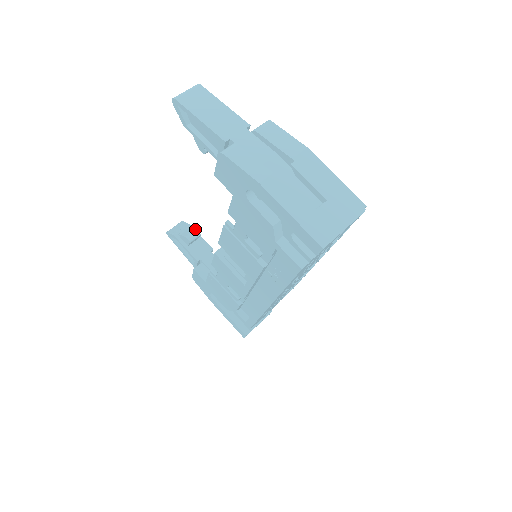
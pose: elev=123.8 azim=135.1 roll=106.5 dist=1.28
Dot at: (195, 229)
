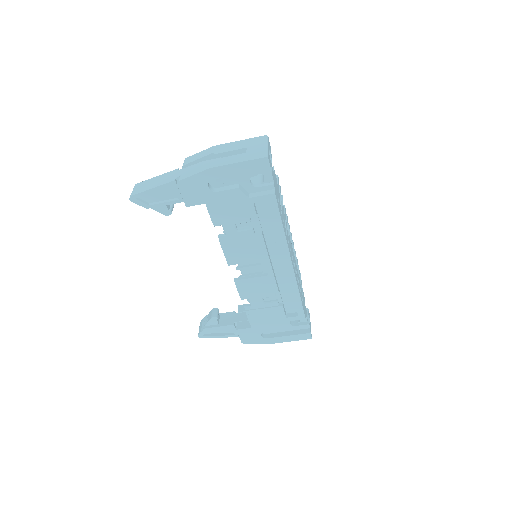
Dot at: (212, 310)
